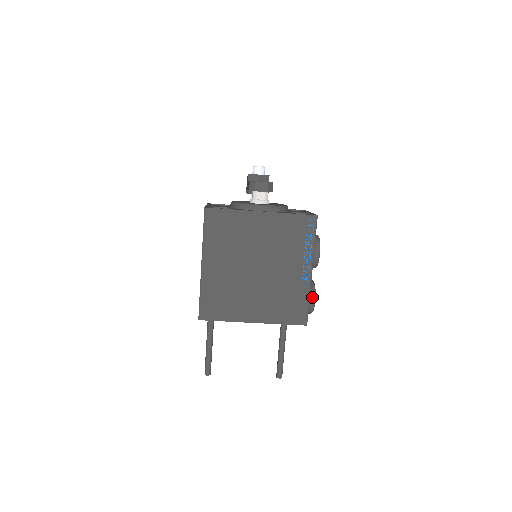
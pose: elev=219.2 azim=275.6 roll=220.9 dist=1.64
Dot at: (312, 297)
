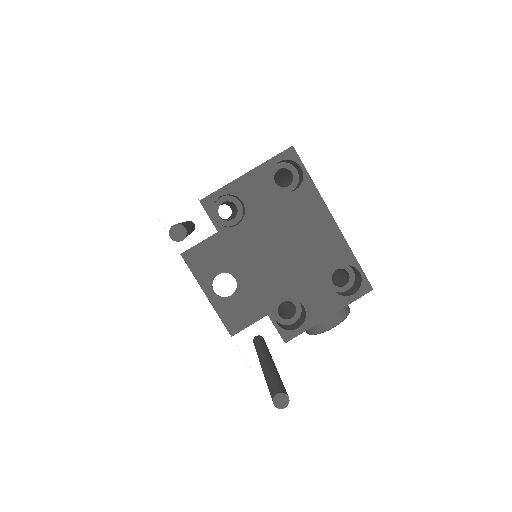
Dot at: occluded
